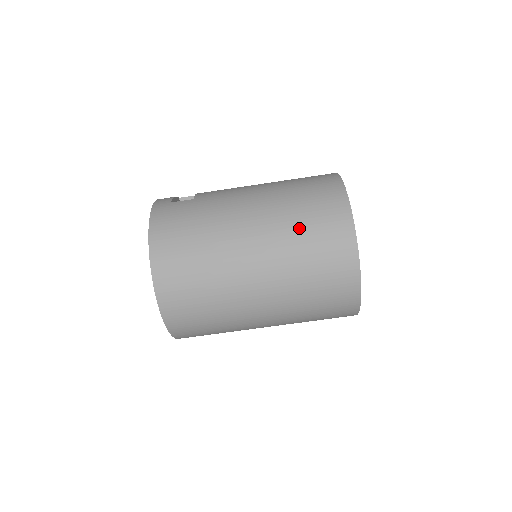
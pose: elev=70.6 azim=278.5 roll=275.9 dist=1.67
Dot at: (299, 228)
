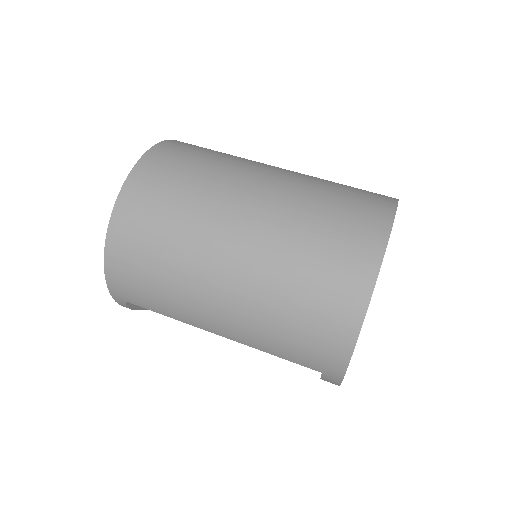
Dot at: (320, 207)
